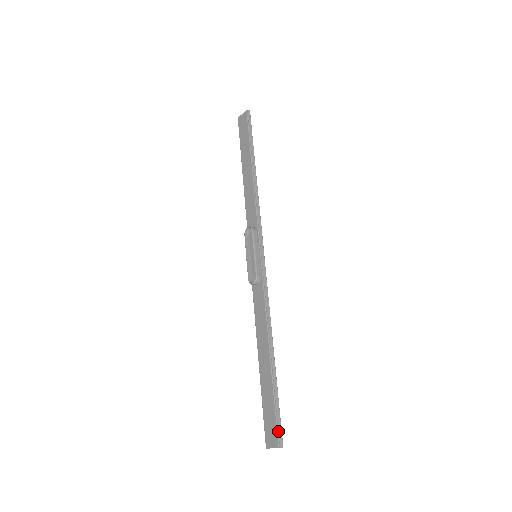
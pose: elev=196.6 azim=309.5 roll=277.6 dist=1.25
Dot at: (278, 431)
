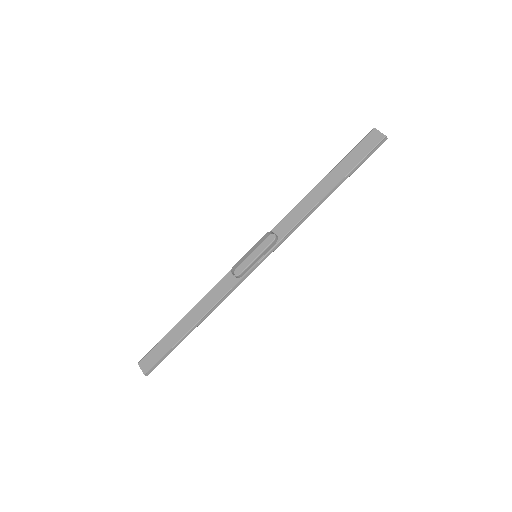
Dot at: (153, 367)
